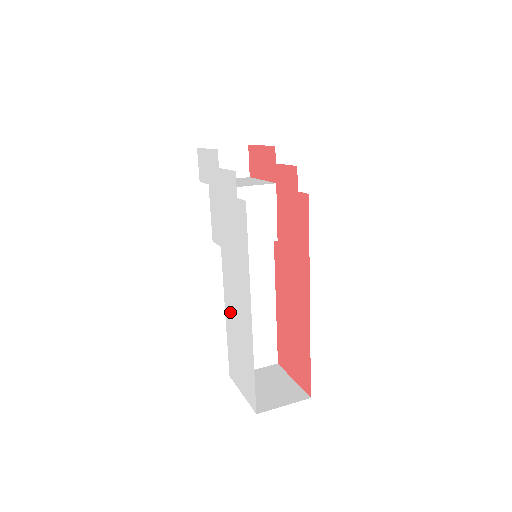
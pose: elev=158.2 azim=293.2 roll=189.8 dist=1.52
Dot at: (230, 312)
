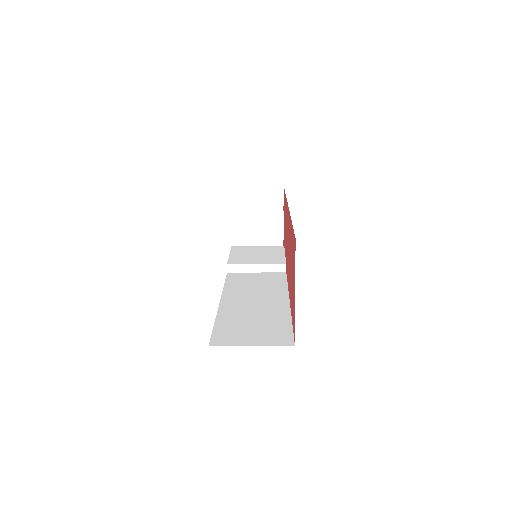
Dot at: occluded
